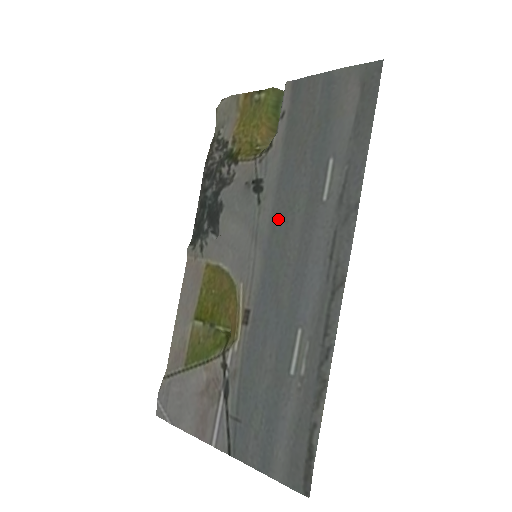
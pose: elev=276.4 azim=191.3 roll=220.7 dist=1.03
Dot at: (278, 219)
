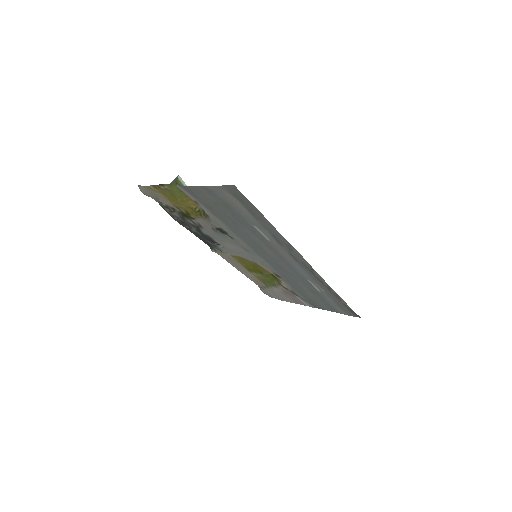
Dot at: (252, 245)
